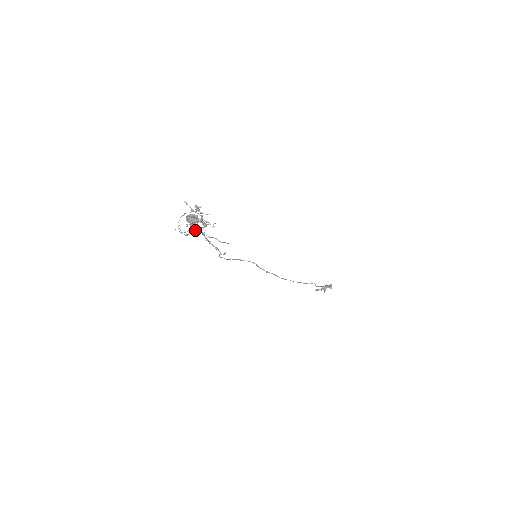
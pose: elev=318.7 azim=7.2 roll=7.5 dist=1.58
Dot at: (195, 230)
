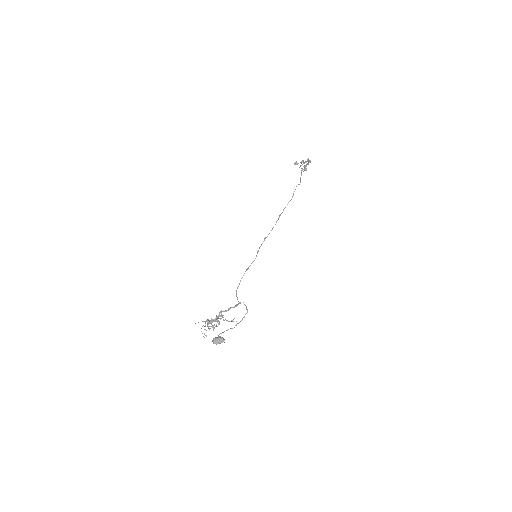
Dot at: (221, 333)
